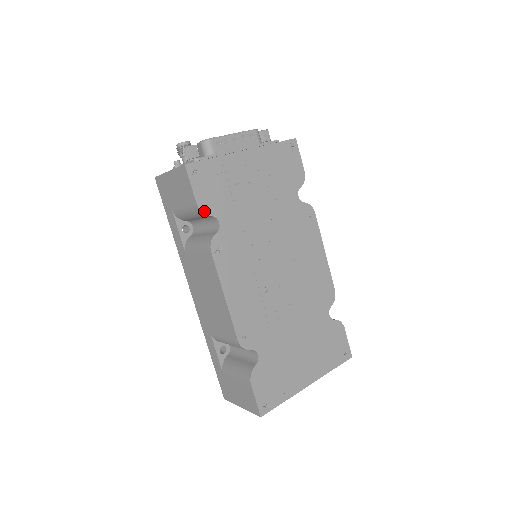
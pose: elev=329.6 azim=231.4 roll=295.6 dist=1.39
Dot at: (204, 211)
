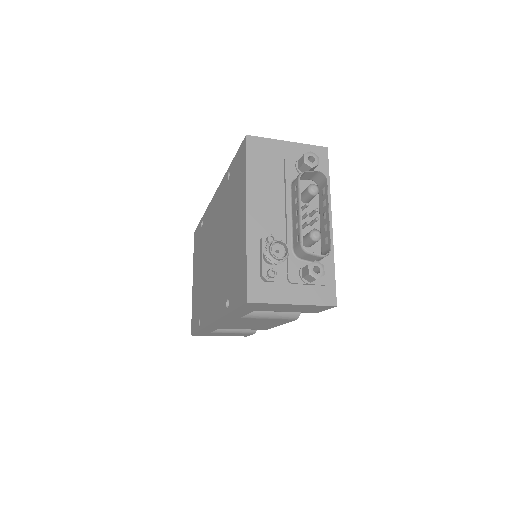
Dot at: occluded
